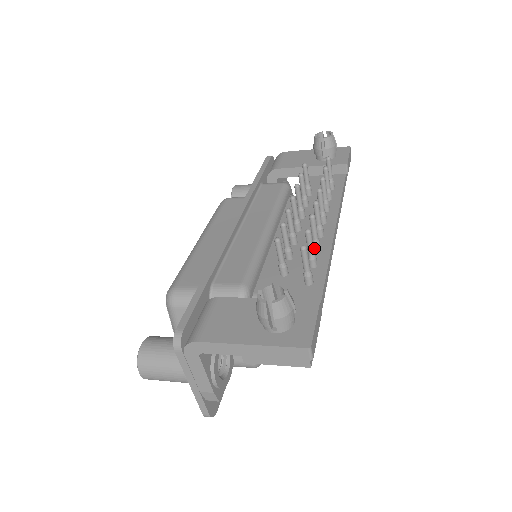
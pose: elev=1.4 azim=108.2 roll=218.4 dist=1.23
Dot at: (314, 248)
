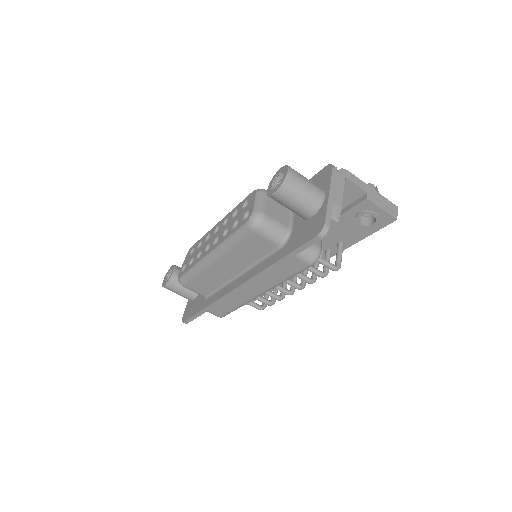
Dot at: occluded
